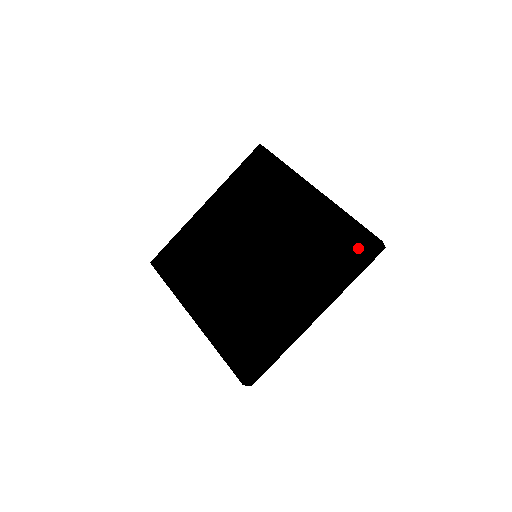
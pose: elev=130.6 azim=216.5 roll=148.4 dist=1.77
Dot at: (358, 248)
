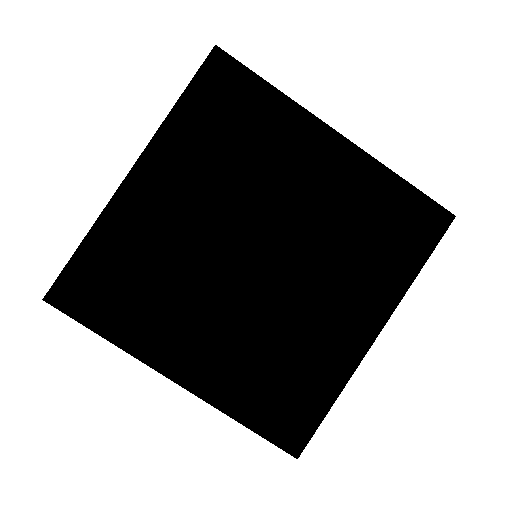
Dot at: (425, 230)
